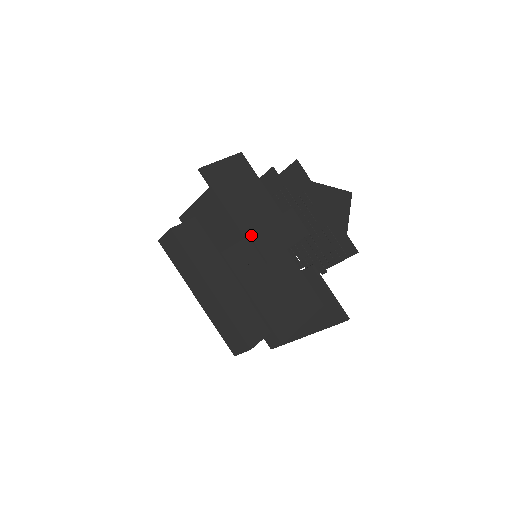
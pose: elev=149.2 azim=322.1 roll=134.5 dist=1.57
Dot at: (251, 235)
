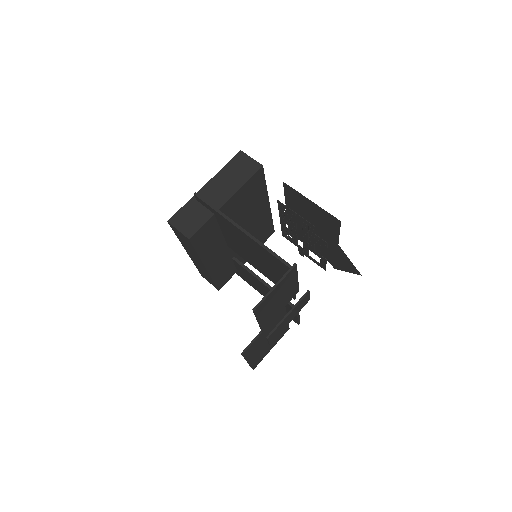
Dot at: (269, 338)
